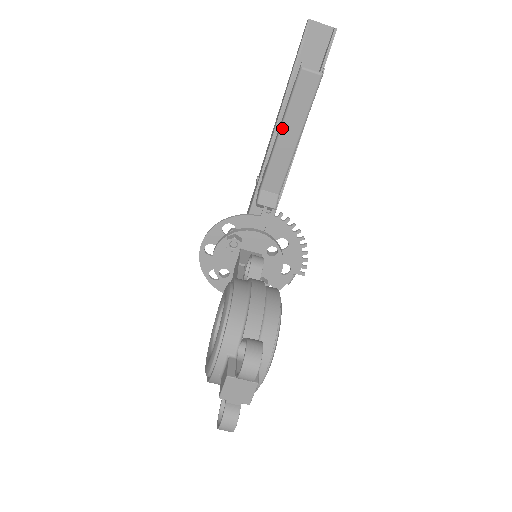
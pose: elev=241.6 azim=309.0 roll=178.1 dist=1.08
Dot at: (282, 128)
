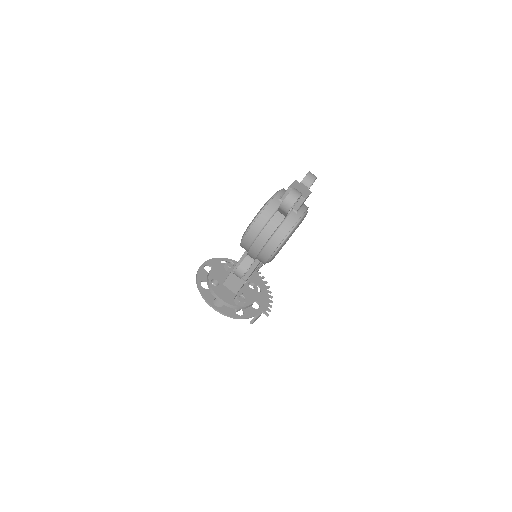
Dot at: occluded
